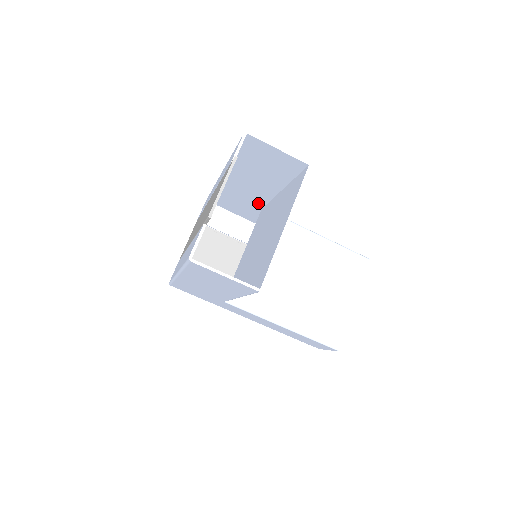
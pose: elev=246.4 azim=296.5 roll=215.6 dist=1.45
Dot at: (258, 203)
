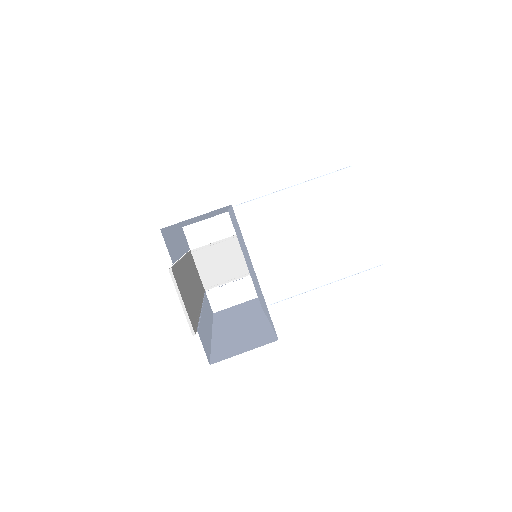
Dot at: (221, 212)
